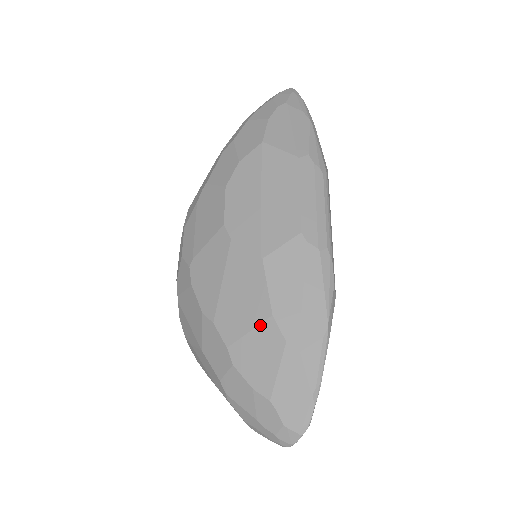
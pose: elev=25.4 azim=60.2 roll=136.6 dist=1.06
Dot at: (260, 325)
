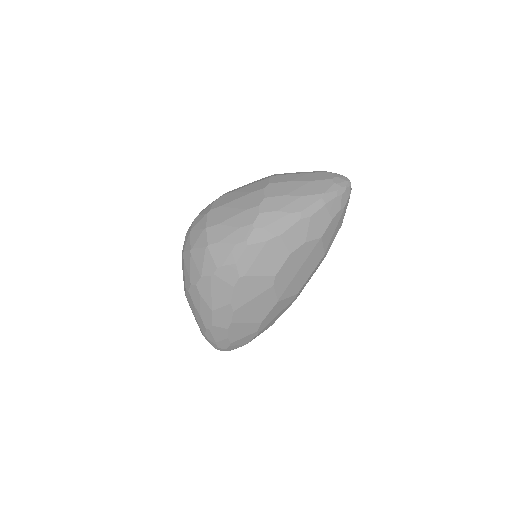
Dot at: (253, 323)
